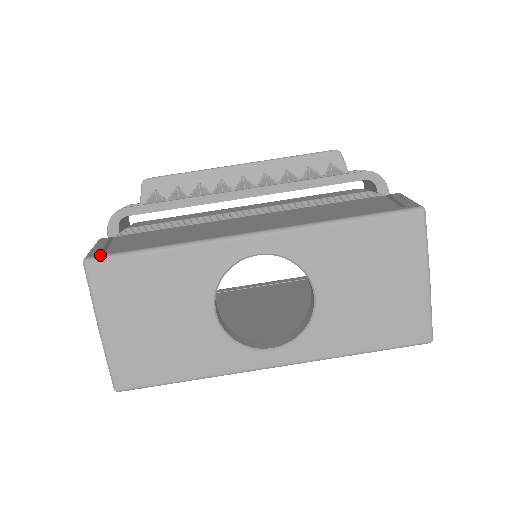
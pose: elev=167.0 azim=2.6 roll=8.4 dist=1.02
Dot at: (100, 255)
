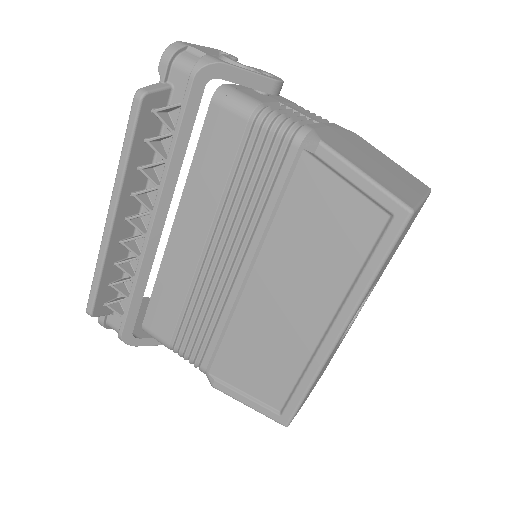
Dot at: (289, 419)
